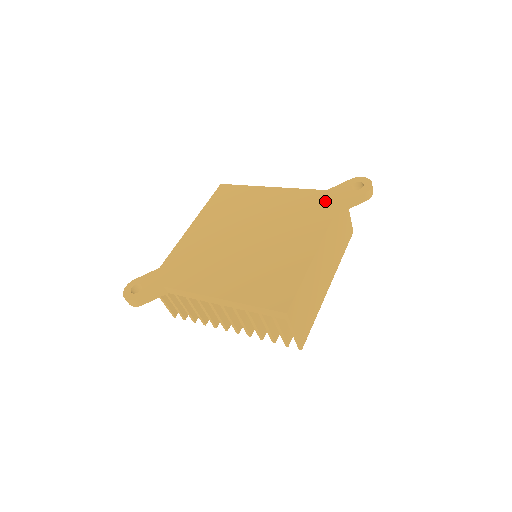
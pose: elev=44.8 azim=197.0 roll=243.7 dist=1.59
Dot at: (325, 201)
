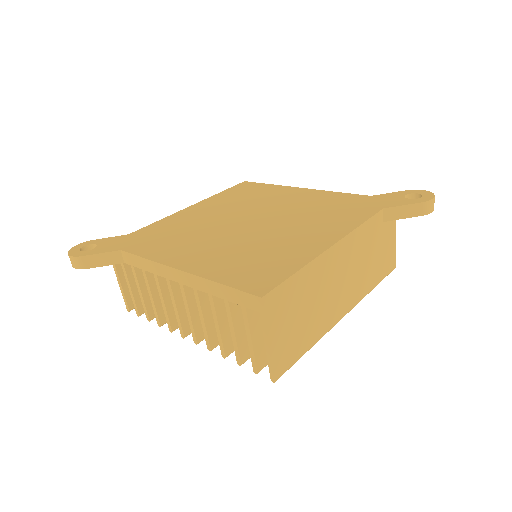
Dot at: (365, 203)
